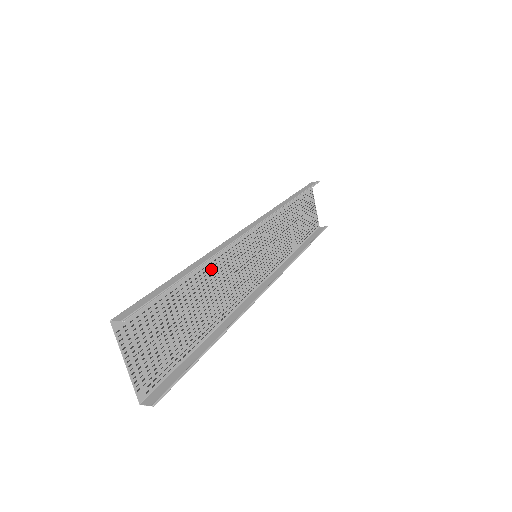
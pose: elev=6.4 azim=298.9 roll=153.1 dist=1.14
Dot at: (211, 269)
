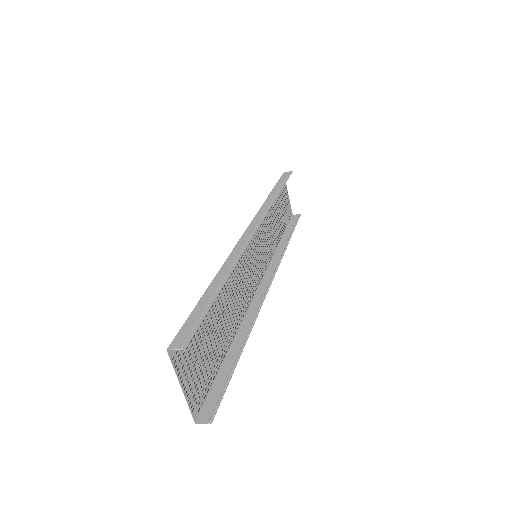
Dot at: (228, 278)
